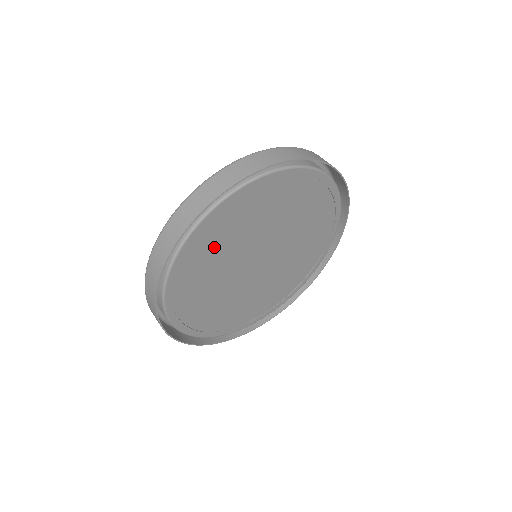
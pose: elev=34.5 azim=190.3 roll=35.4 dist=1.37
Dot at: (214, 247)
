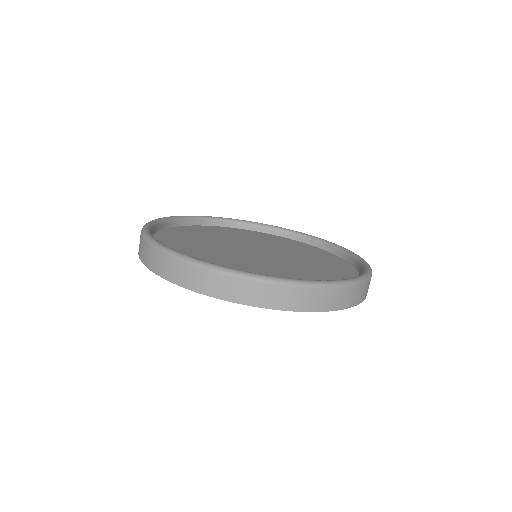
Dot at: occluded
